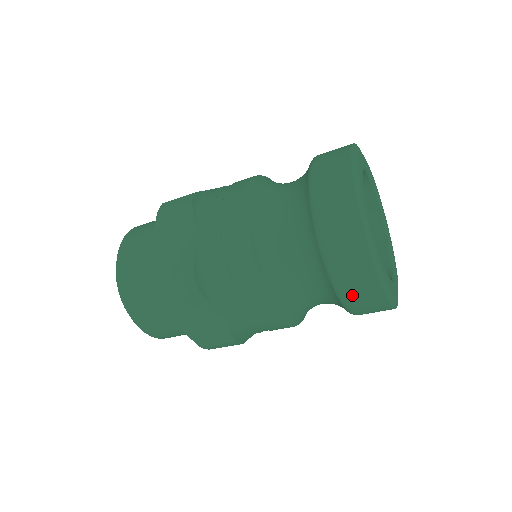
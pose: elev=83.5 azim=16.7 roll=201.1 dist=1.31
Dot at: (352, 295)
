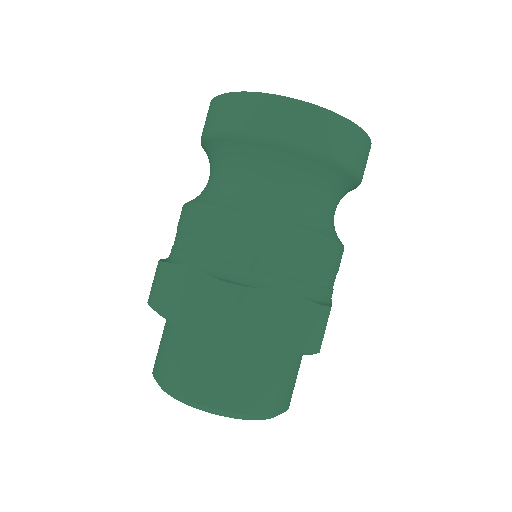
Dot at: (329, 144)
